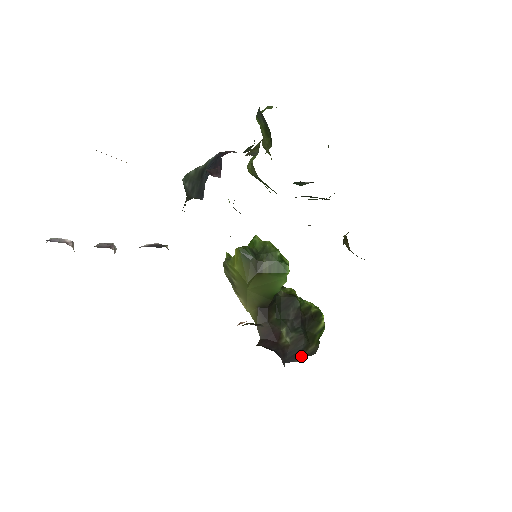
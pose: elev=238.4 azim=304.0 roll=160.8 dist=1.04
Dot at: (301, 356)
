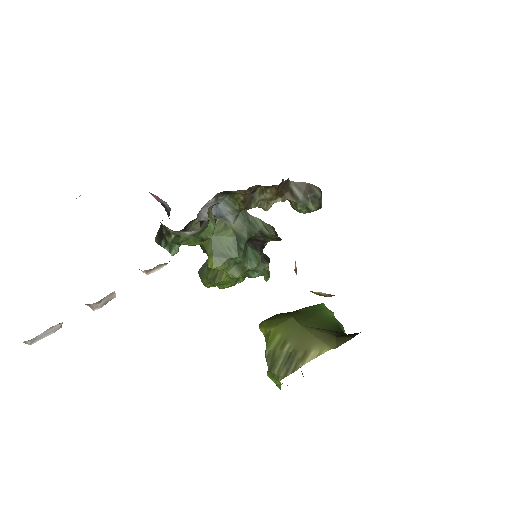
Dot at: occluded
